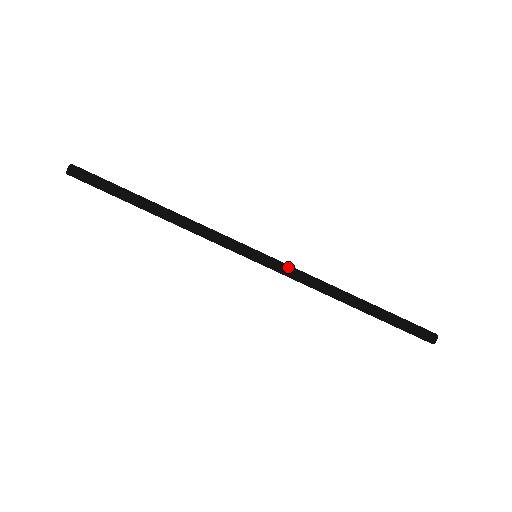
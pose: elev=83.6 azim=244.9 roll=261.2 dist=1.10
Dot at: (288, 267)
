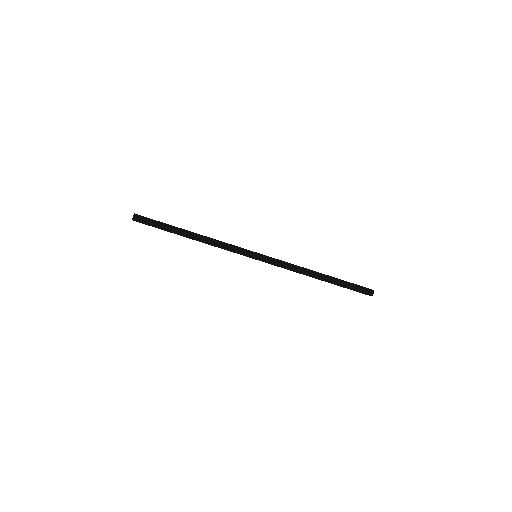
Dot at: (277, 260)
